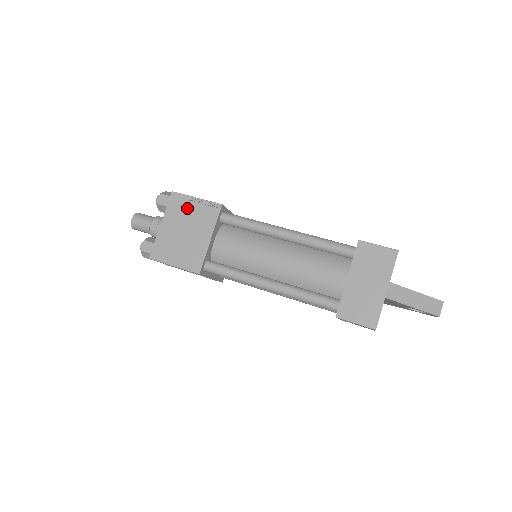
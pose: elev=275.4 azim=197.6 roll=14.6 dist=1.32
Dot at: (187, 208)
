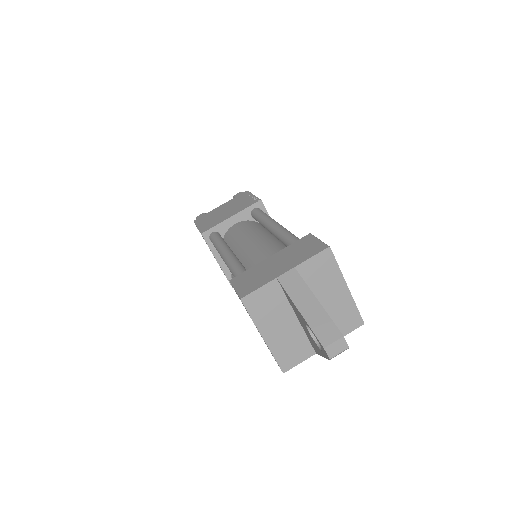
Dot at: (242, 199)
